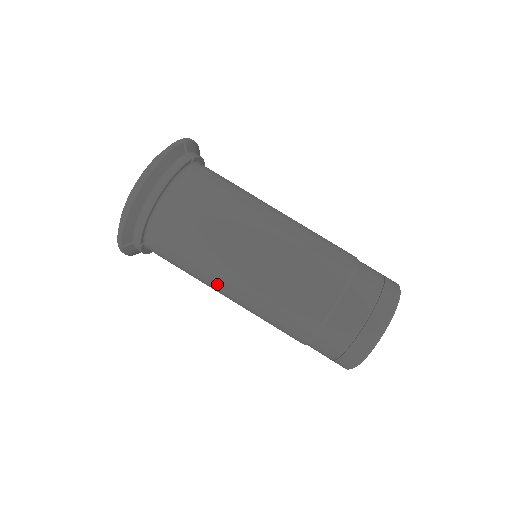
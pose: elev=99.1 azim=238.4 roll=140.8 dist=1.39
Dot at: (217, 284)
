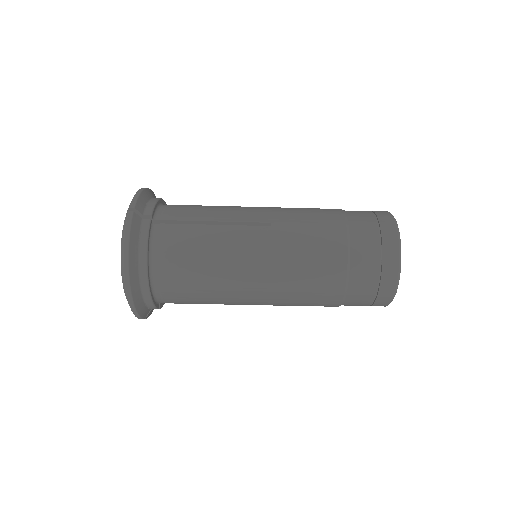
Dot at: (239, 304)
